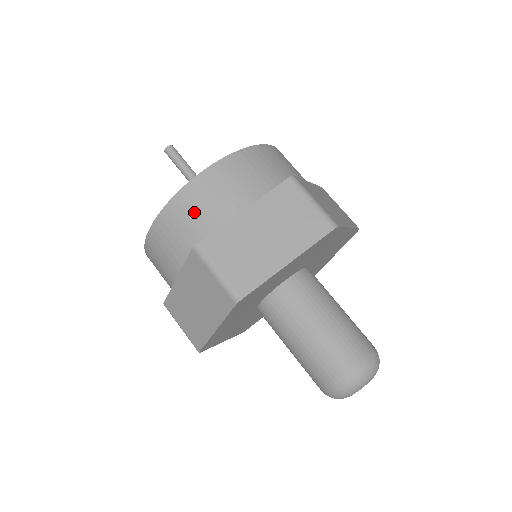
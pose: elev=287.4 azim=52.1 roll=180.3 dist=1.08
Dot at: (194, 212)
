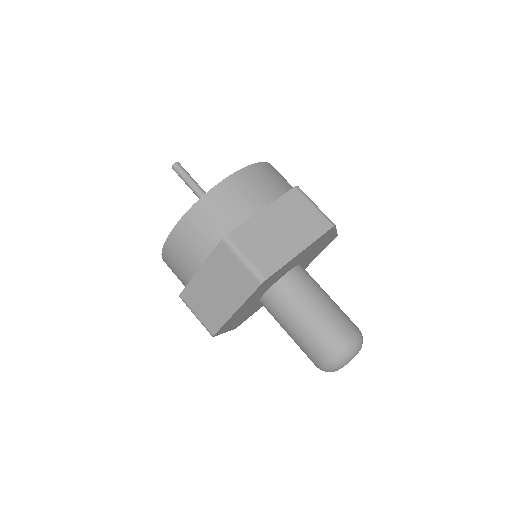
Dot at: (219, 211)
